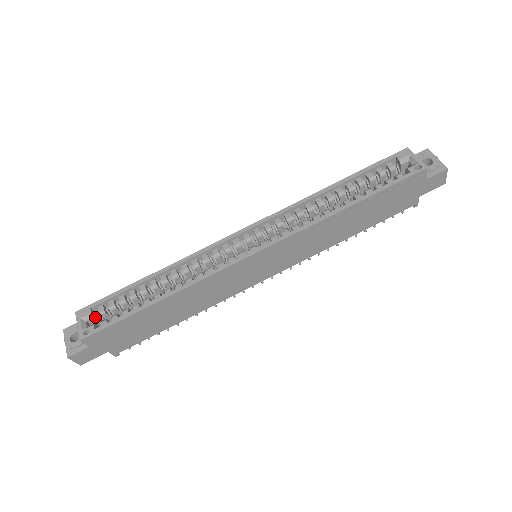
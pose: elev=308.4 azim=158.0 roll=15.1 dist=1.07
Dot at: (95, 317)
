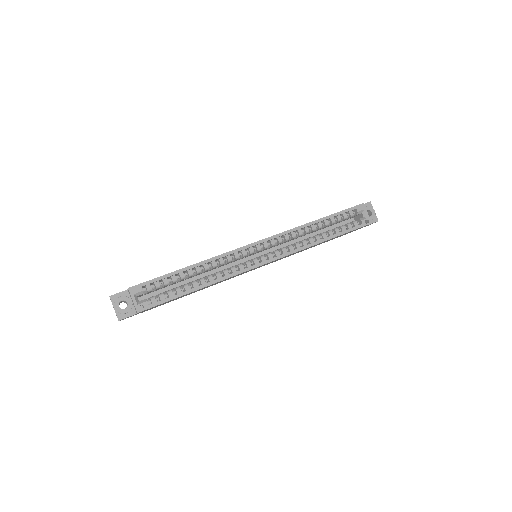
Dot at: (143, 293)
